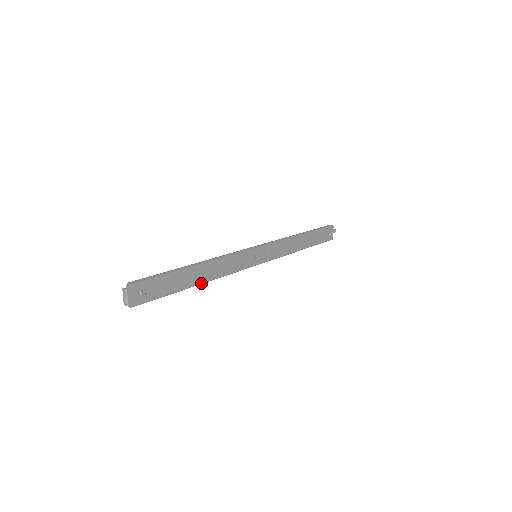
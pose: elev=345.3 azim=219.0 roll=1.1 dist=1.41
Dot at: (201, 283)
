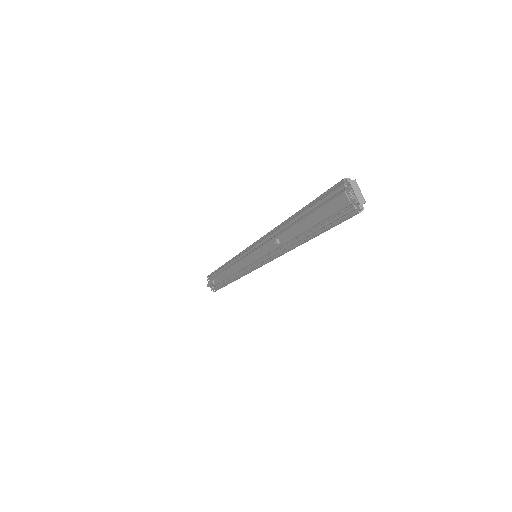
Dot at: occluded
